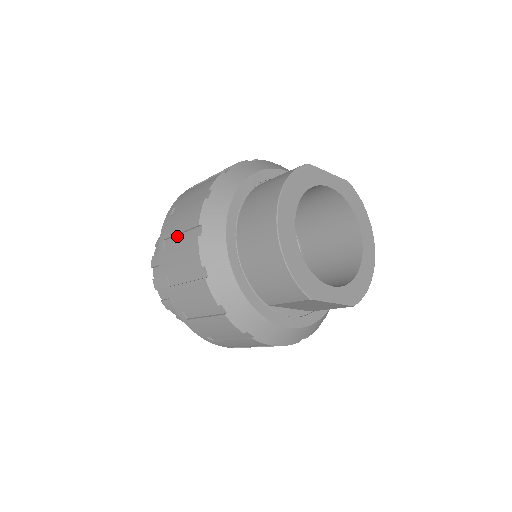
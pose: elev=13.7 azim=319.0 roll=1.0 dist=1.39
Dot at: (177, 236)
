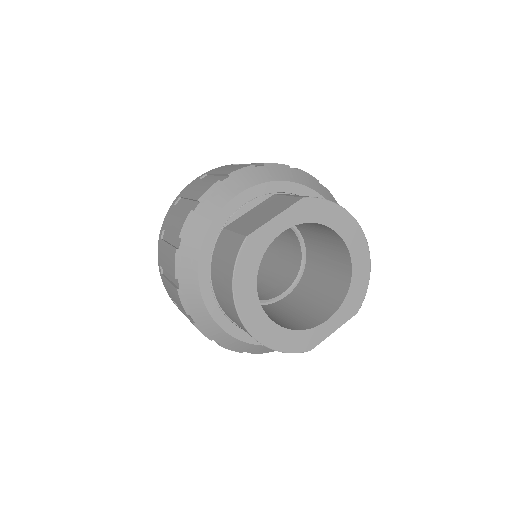
Dot at: occluded
